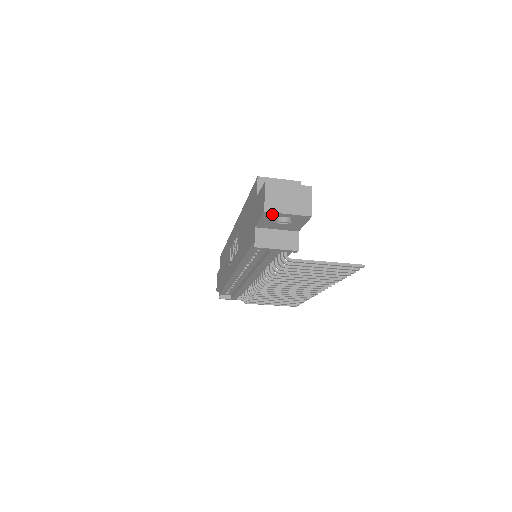
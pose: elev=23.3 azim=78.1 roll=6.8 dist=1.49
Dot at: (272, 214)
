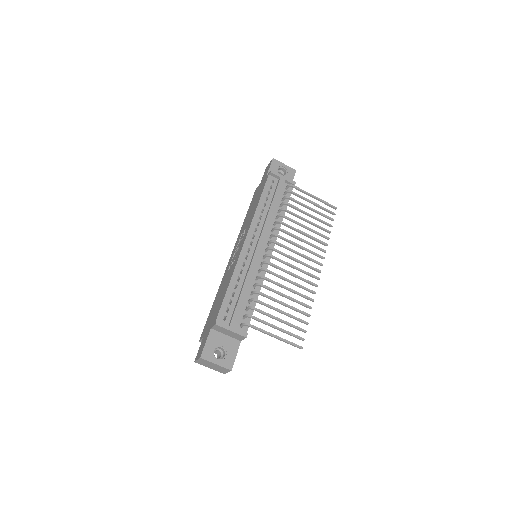
Dot at: (277, 162)
